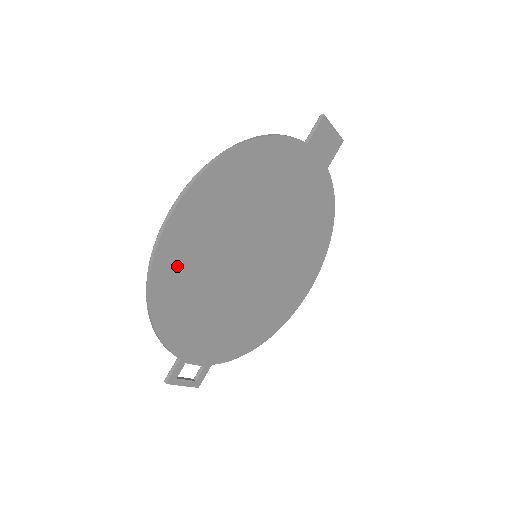
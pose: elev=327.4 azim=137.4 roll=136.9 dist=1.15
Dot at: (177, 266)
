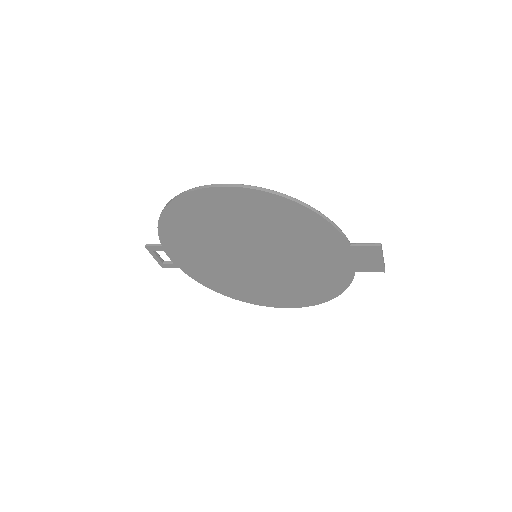
Dot at: (197, 210)
